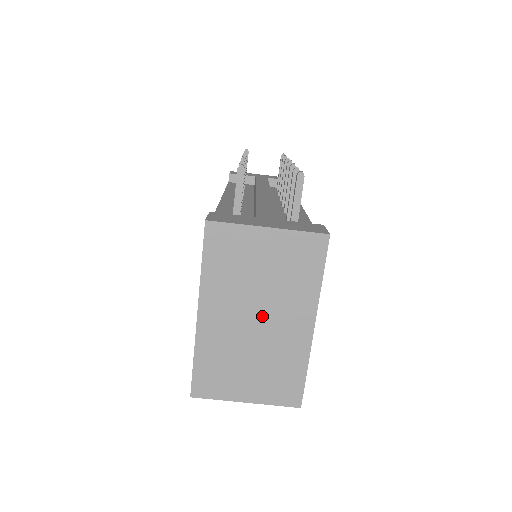
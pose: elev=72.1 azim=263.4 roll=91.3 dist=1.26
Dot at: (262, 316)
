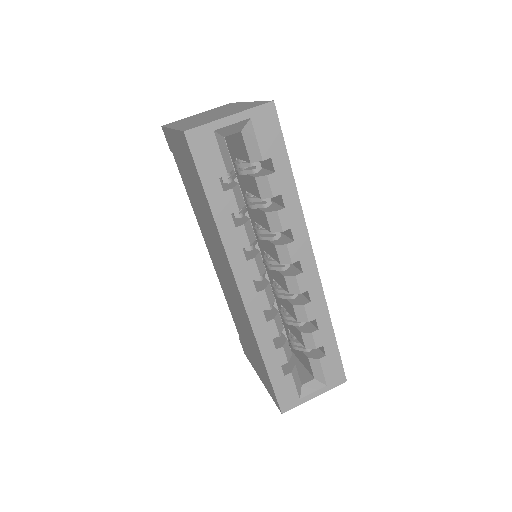
Dot at: occluded
